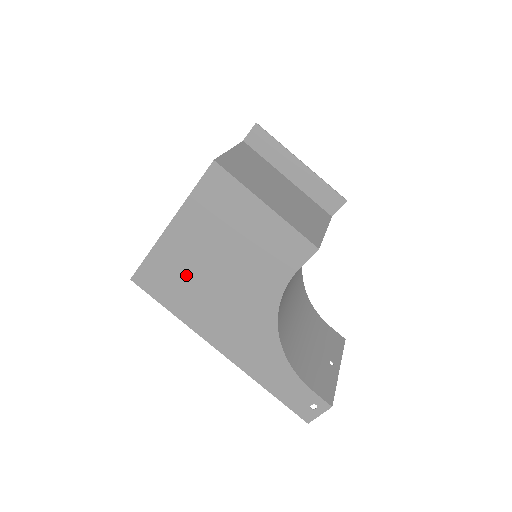
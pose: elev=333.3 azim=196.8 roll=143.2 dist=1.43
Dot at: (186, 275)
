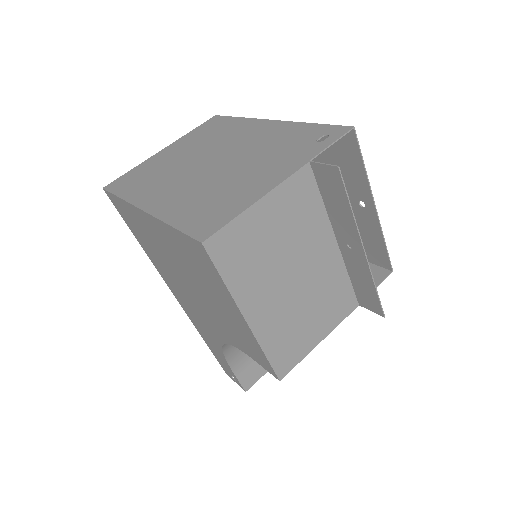
Dot at: (154, 246)
